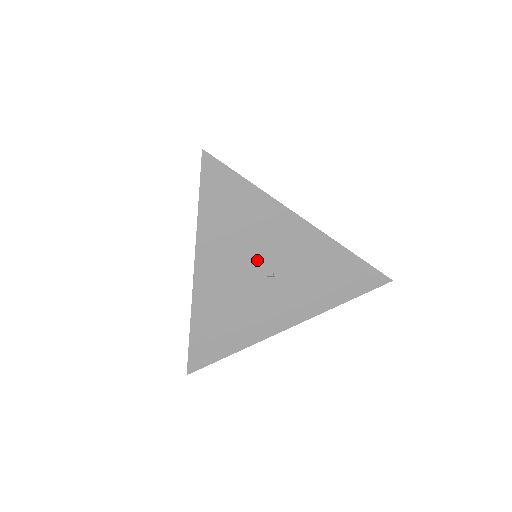
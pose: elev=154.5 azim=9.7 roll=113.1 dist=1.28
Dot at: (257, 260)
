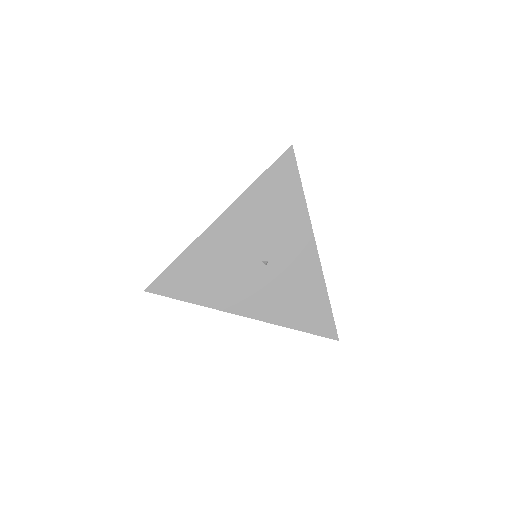
Dot at: (265, 244)
